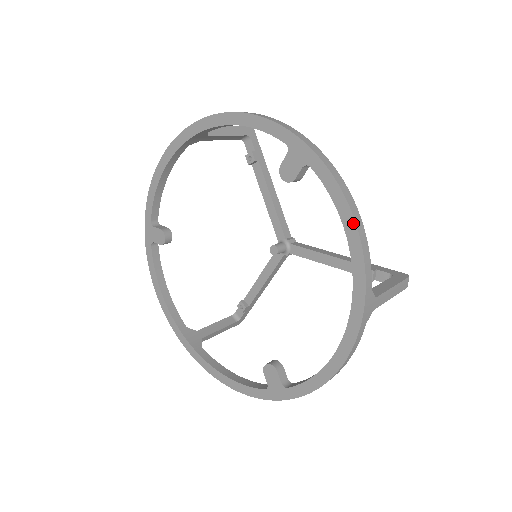
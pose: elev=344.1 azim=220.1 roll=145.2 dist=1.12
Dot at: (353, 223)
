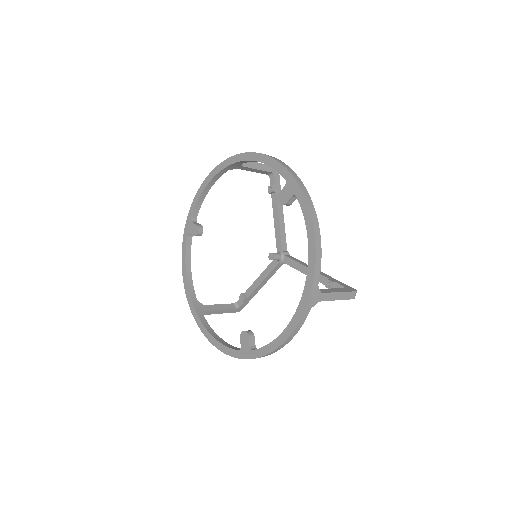
Dot at: (313, 237)
